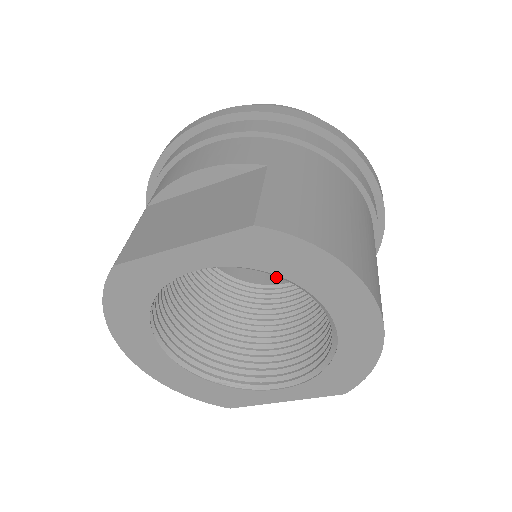
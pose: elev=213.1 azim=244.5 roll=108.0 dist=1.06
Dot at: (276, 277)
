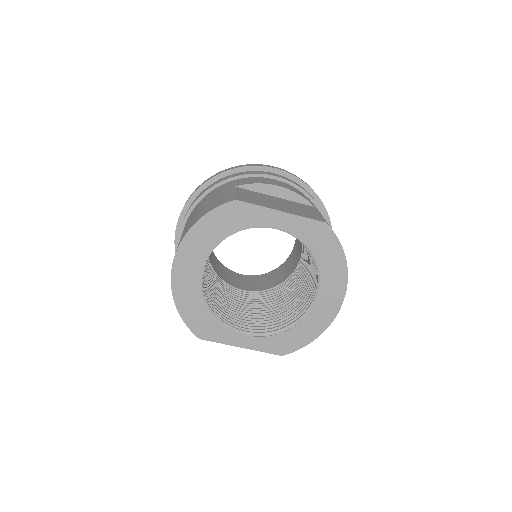
Dot at: (235, 284)
